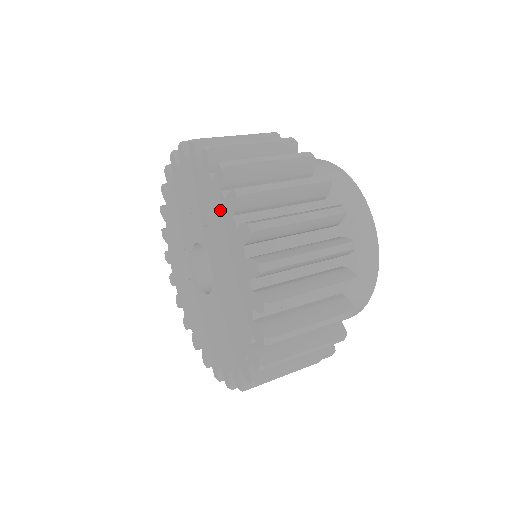
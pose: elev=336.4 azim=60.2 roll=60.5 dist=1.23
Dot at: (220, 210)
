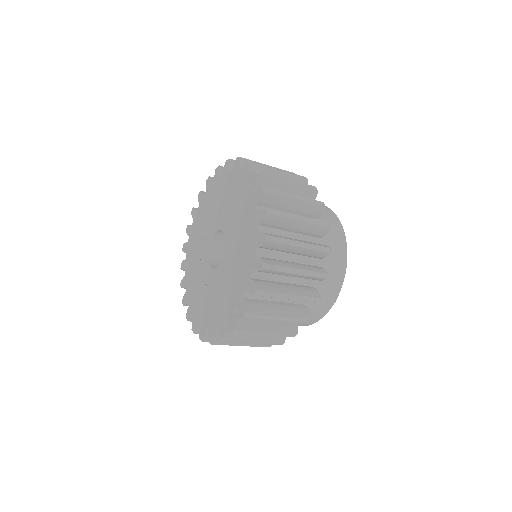
Dot at: (221, 186)
